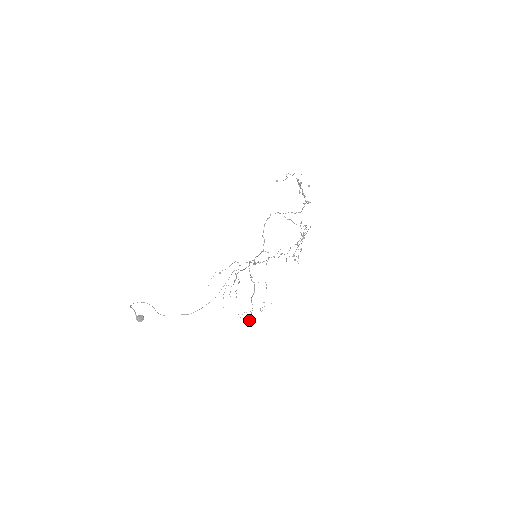
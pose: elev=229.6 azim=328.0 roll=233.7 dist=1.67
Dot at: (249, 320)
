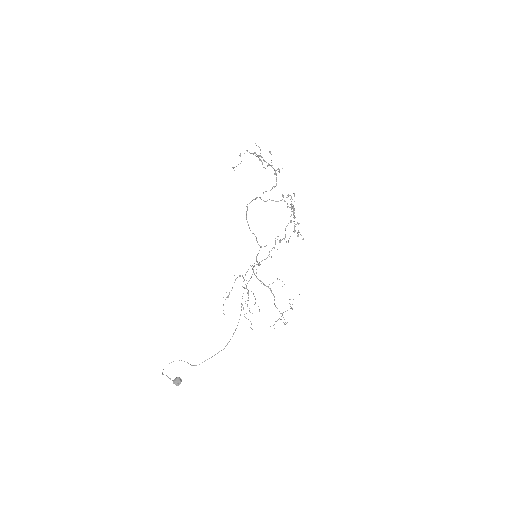
Dot at: occluded
